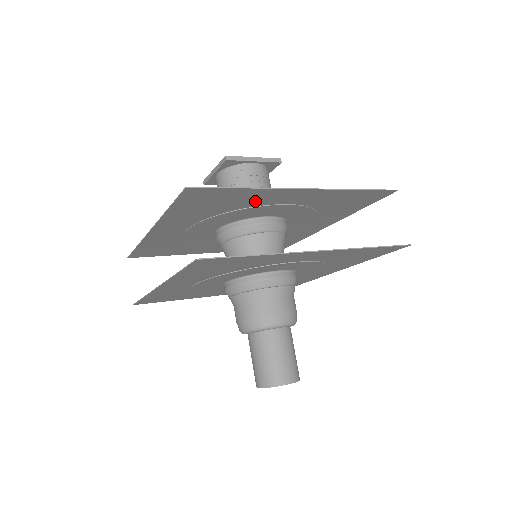
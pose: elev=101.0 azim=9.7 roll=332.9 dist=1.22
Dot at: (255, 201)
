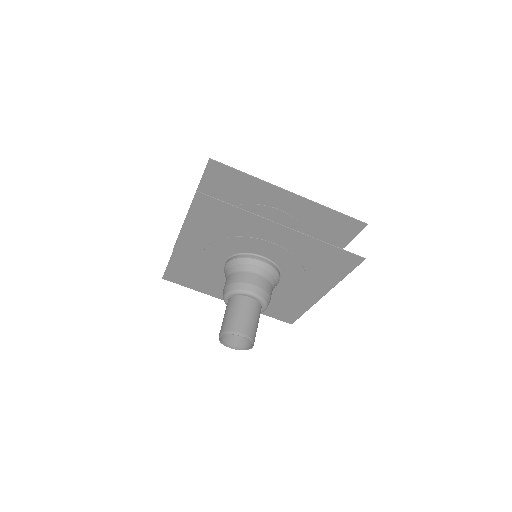
Dot at: (257, 196)
